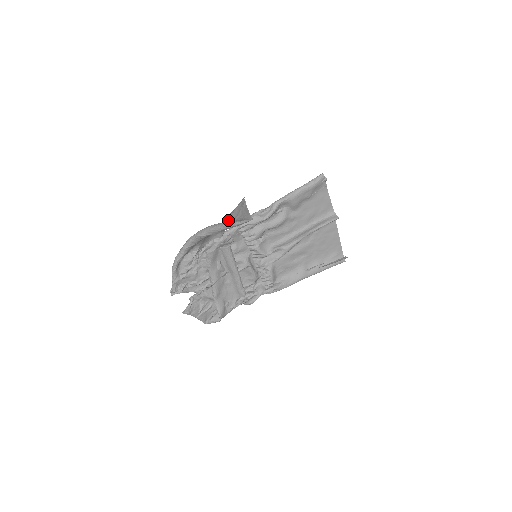
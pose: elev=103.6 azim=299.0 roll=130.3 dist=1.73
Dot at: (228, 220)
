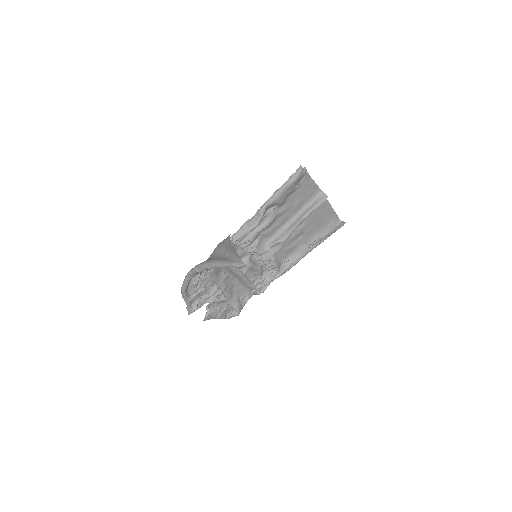
Dot at: (220, 250)
